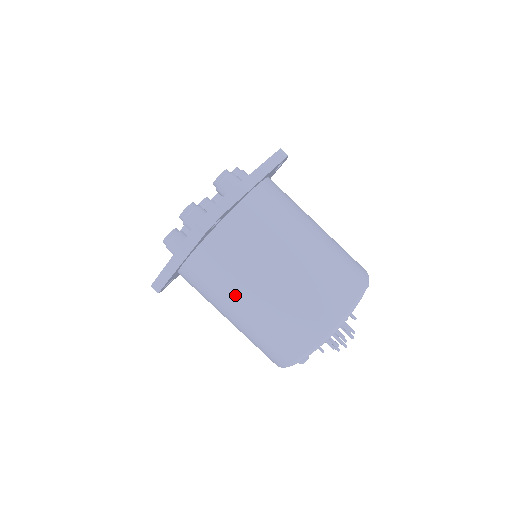
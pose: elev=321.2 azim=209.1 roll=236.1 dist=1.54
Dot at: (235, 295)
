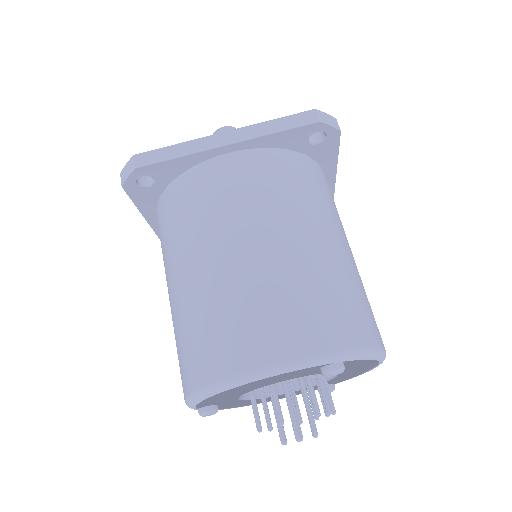
Dot at: occluded
